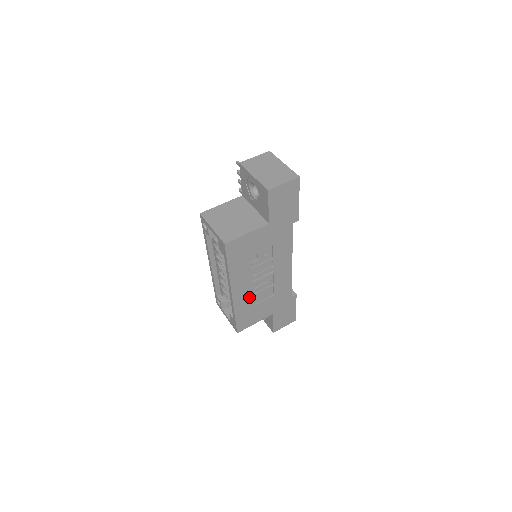
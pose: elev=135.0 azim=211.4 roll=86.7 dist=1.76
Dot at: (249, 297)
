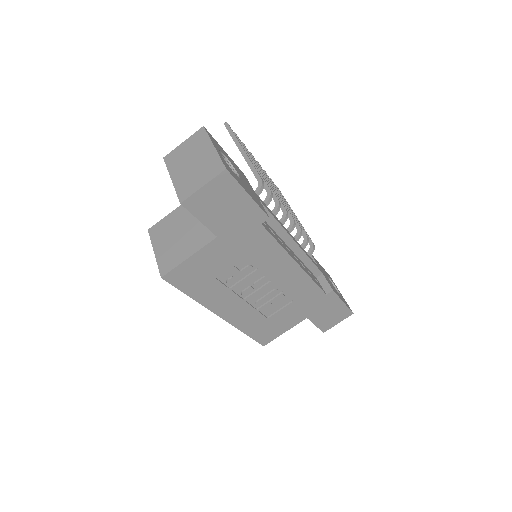
Dot at: (252, 313)
